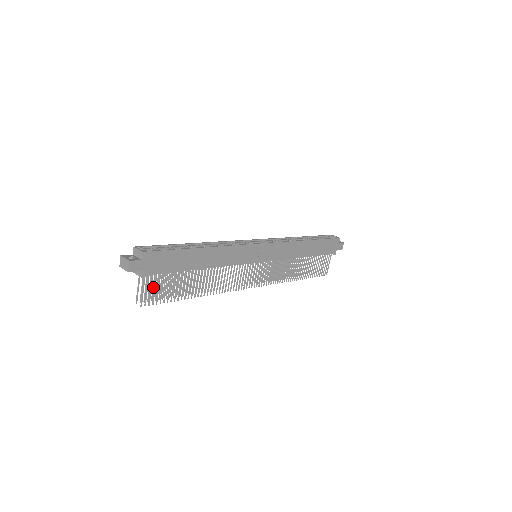
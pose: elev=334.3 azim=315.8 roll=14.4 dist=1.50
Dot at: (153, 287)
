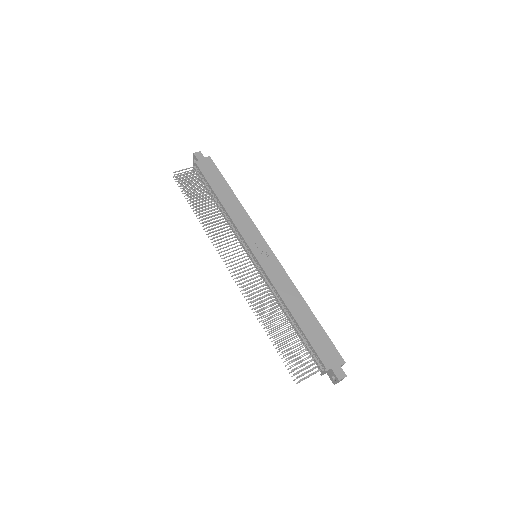
Dot at: (189, 183)
